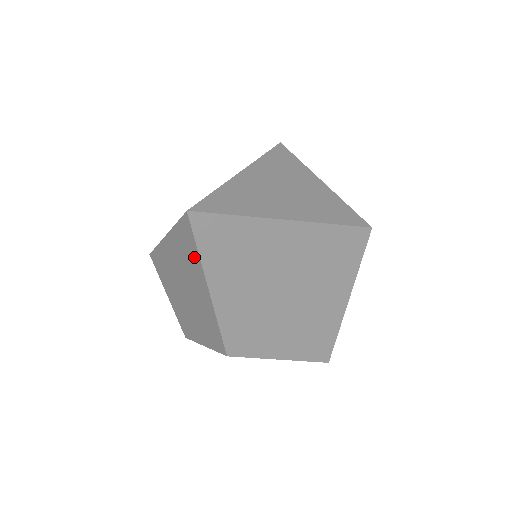
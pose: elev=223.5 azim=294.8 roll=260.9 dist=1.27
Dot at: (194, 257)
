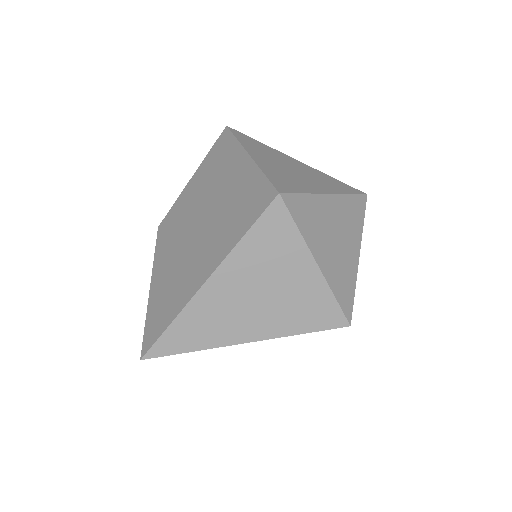
Dot at: occluded
